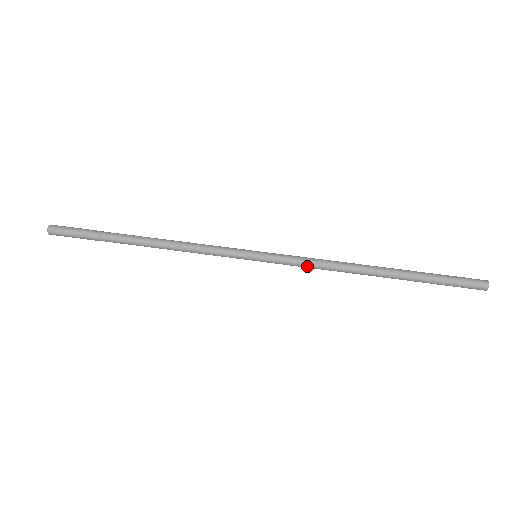
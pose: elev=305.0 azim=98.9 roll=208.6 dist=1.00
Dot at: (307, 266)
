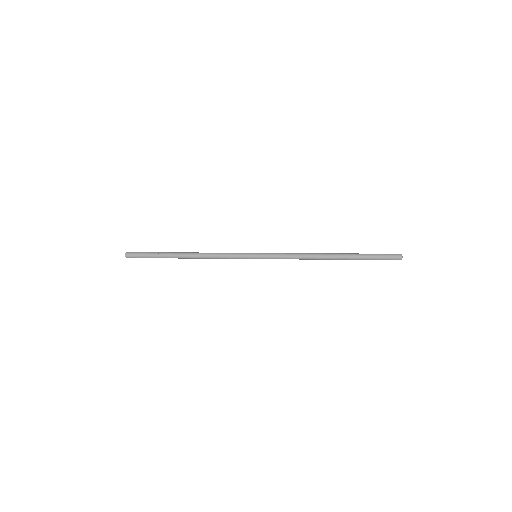
Dot at: (288, 257)
